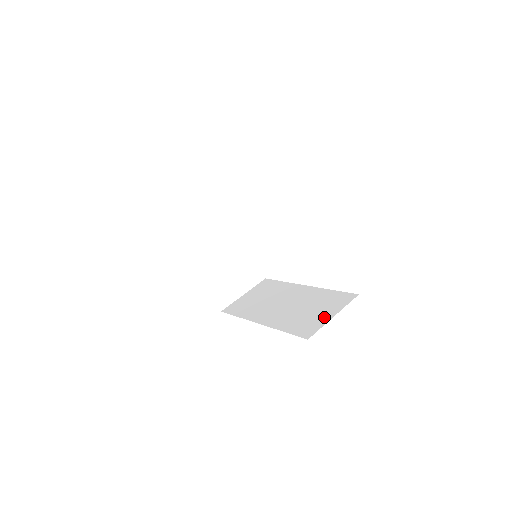
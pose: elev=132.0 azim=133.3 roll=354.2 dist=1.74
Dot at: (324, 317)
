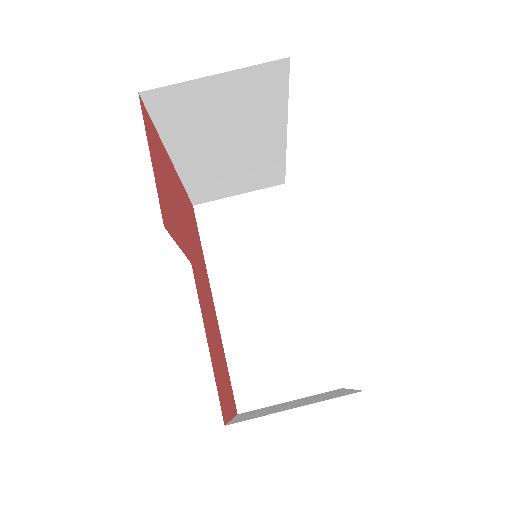
Dot at: (280, 389)
